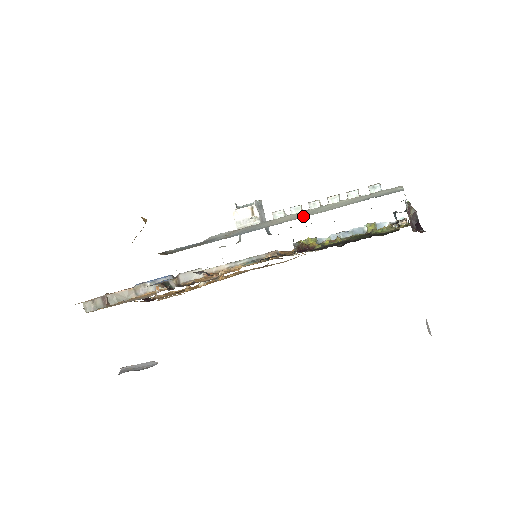
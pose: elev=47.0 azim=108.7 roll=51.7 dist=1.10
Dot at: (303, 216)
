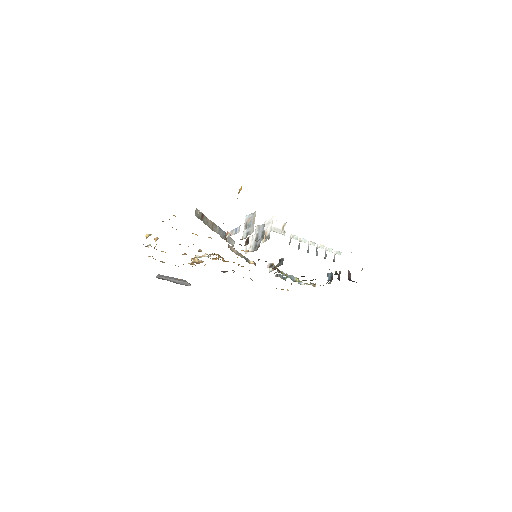
Dot at: occluded
